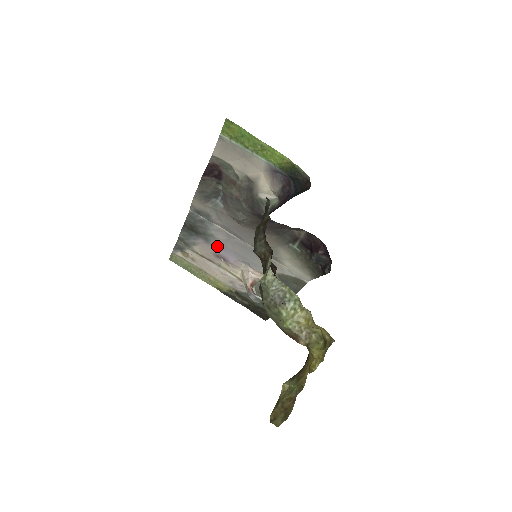
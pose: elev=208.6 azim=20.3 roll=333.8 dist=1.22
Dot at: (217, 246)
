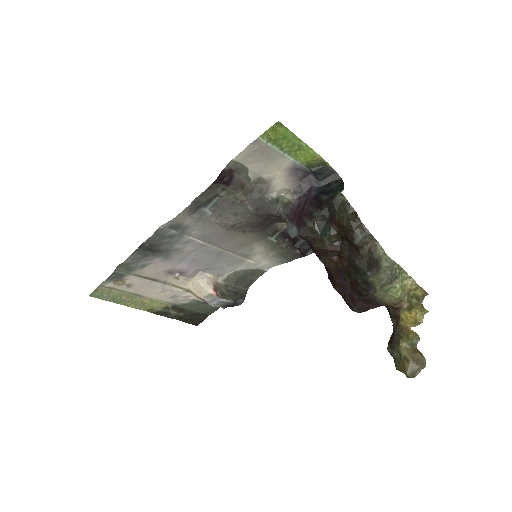
Dot at: (178, 260)
